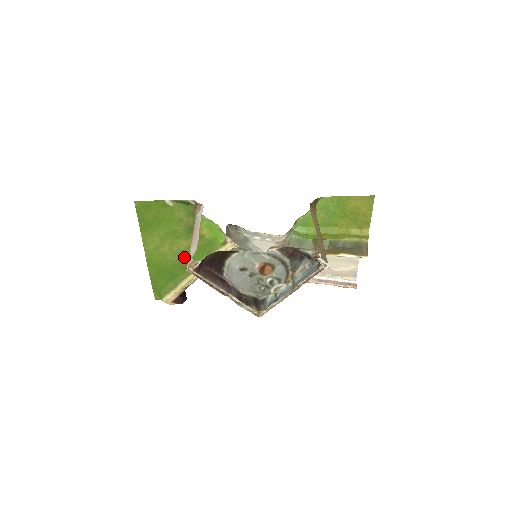
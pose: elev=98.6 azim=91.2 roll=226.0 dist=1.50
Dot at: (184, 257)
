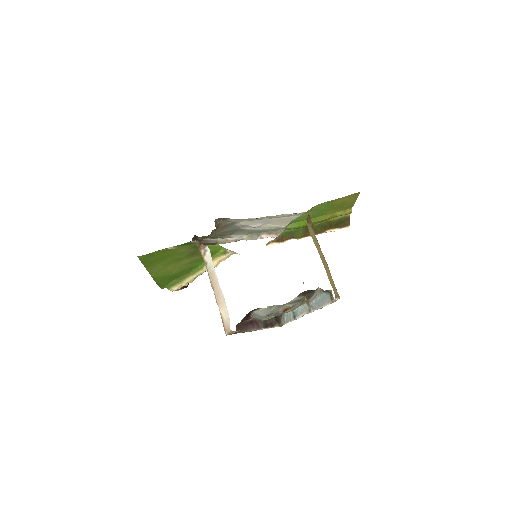
Dot at: (187, 267)
